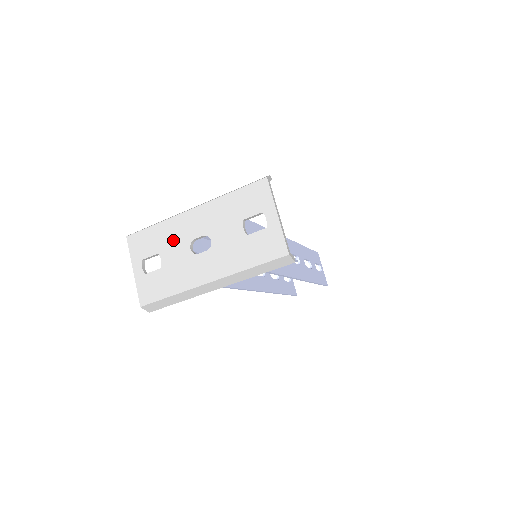
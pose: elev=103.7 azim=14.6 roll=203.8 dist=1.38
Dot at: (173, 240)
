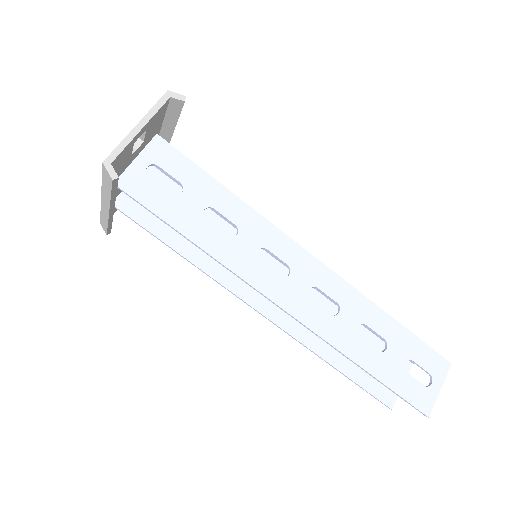
Dot at: occluded
